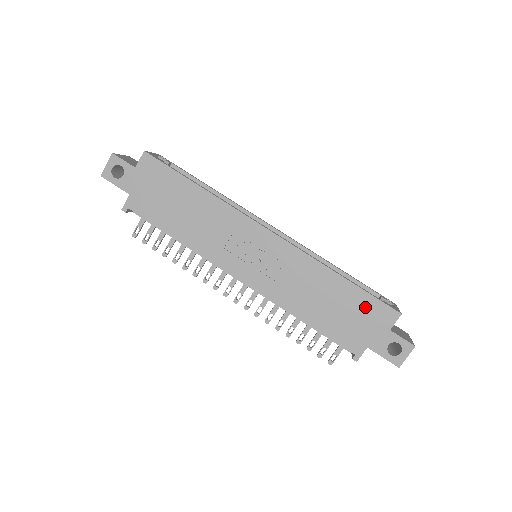
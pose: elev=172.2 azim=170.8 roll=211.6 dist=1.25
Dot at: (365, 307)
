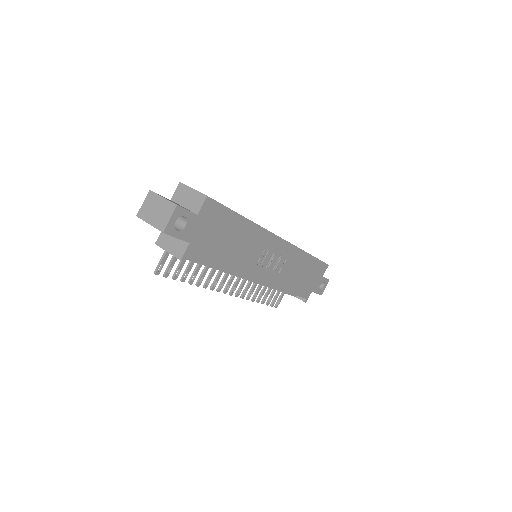
Dot at: (316, 269)
